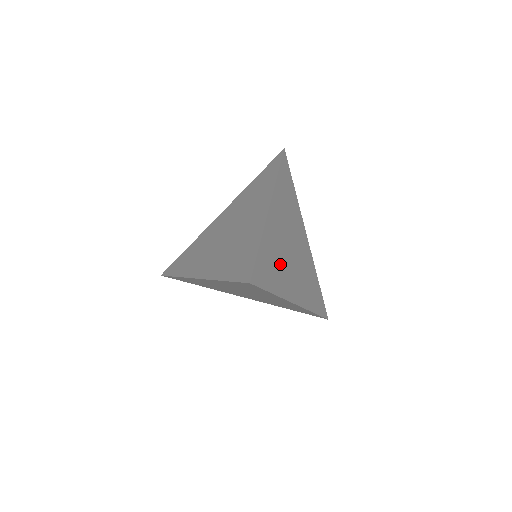
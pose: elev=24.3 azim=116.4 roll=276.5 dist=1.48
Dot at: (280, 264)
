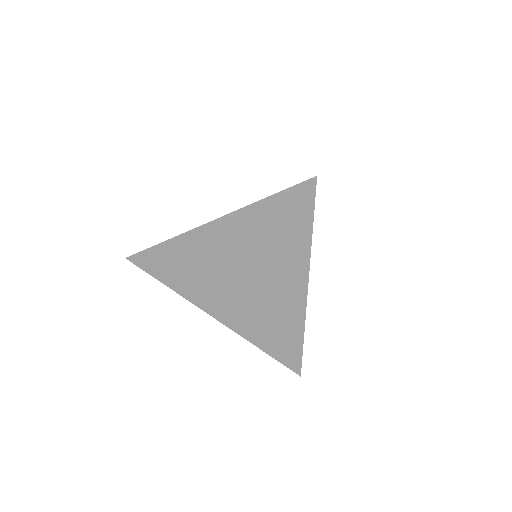
Dot at: occluded
